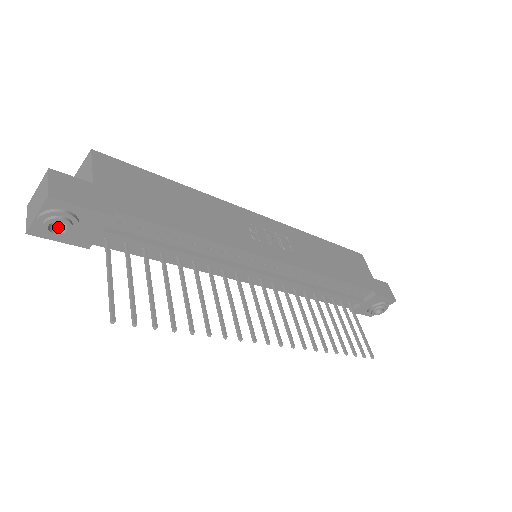
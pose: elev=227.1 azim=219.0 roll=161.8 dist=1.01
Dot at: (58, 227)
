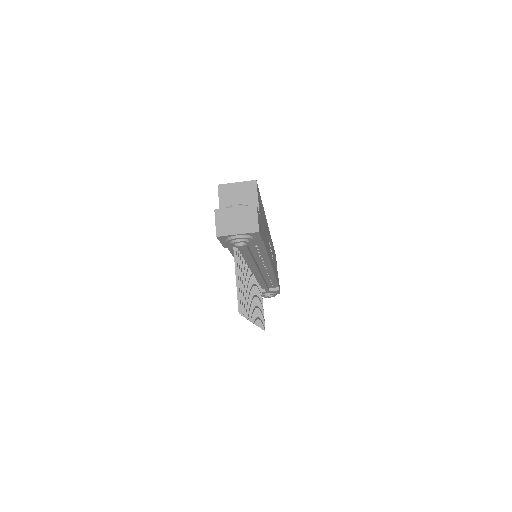
Dot at: occluded
